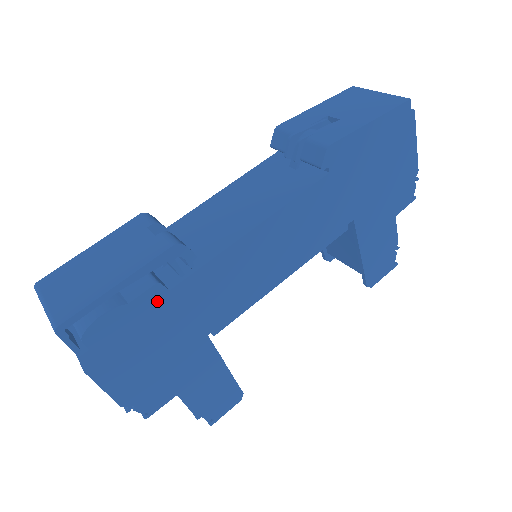
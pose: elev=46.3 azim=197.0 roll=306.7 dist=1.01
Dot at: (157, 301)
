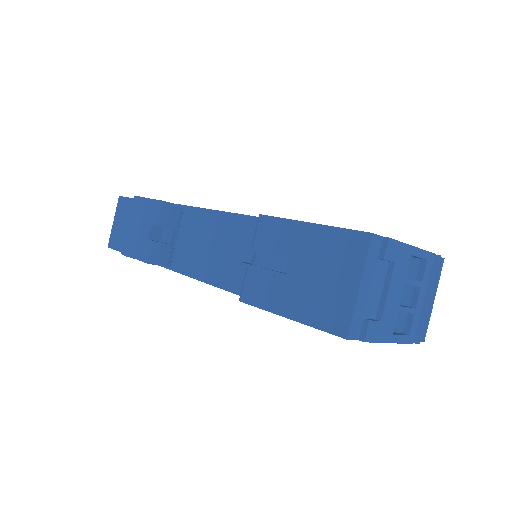
Dot at: occluded
